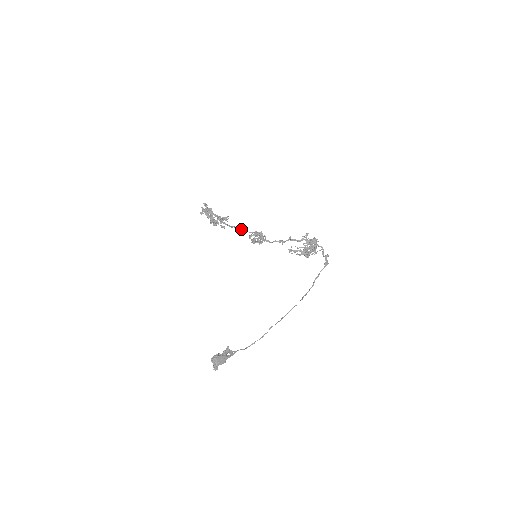
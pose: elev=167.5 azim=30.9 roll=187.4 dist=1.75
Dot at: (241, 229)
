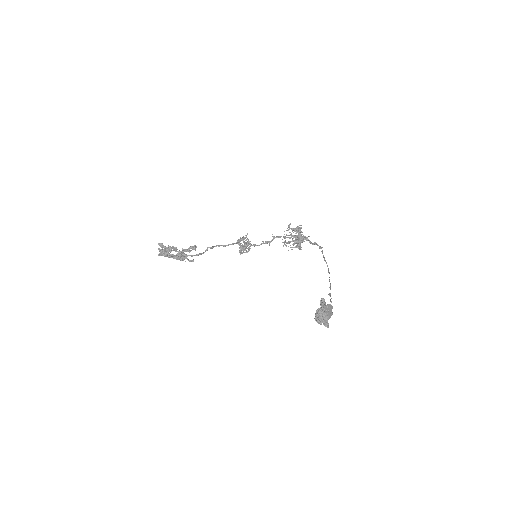
Dot at: (220, 245)
